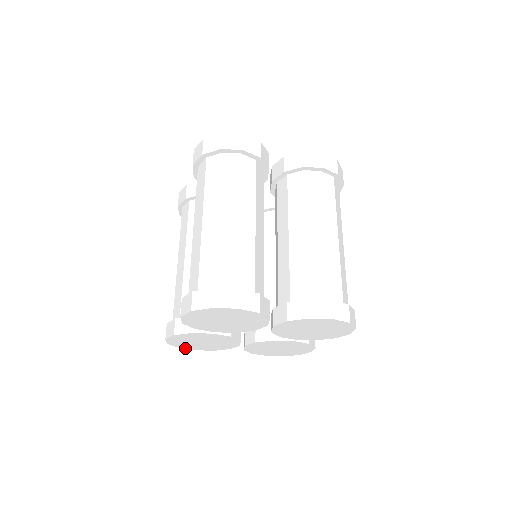
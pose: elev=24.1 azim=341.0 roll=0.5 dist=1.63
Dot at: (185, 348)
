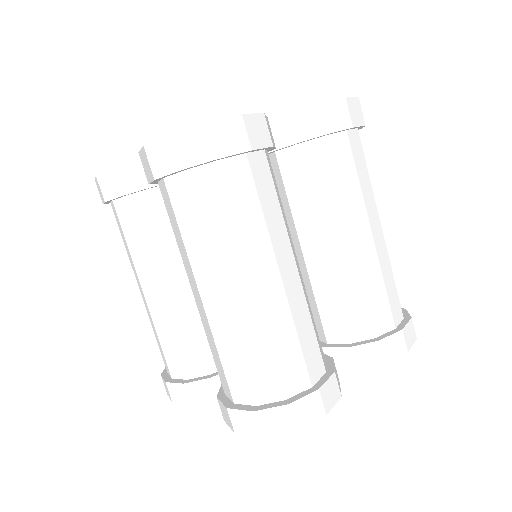
Dot at: occluded
